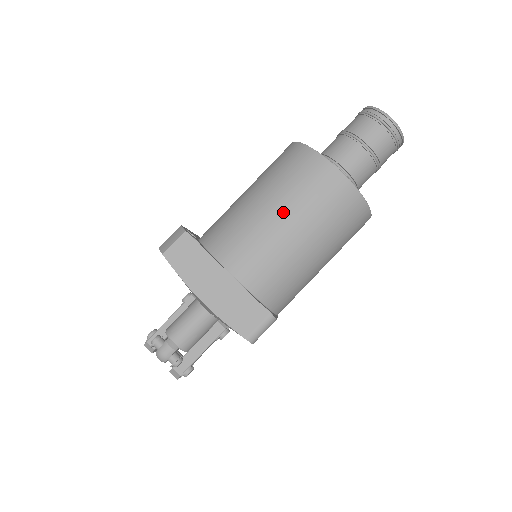
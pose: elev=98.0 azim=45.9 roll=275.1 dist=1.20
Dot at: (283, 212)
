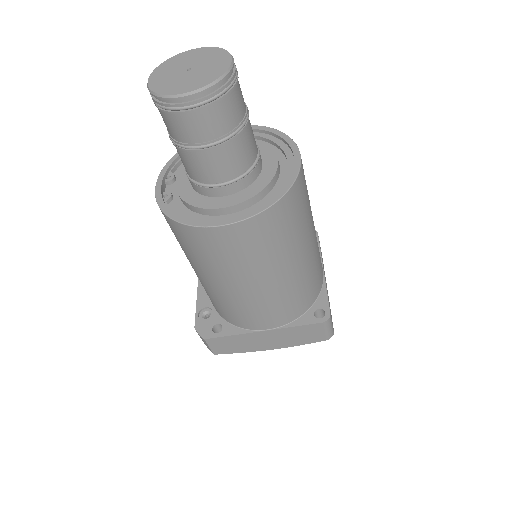
Dot at: (239, 282)
